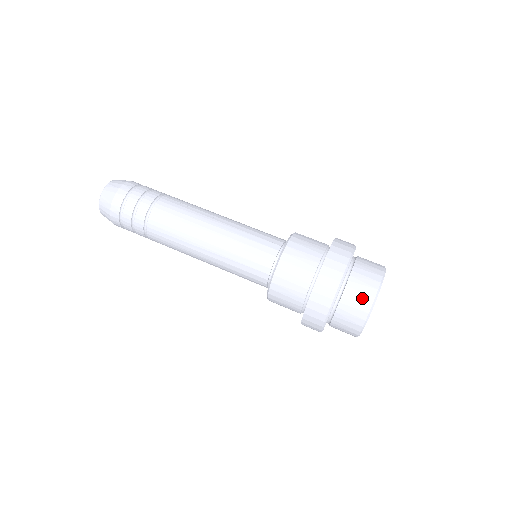
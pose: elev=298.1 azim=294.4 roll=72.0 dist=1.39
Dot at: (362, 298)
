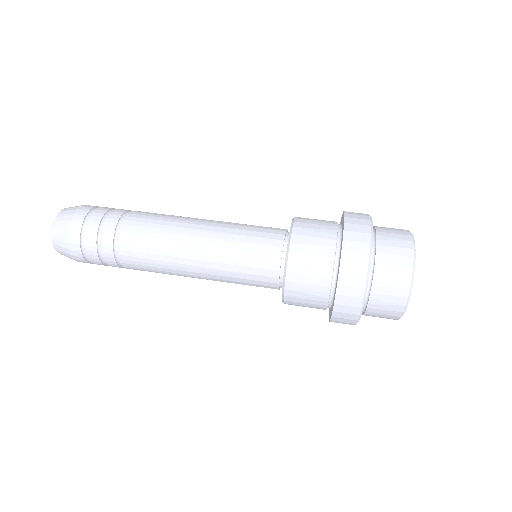
Dot at: (399, 237)
